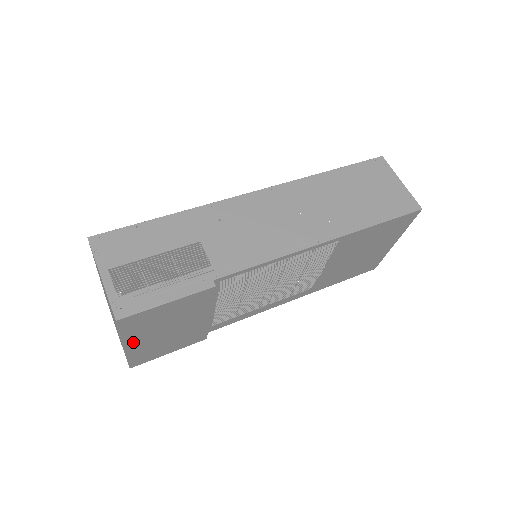
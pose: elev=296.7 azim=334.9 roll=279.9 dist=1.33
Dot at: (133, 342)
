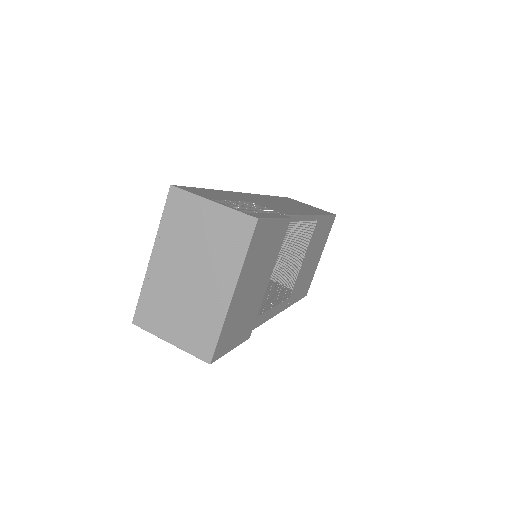
Dot at: (239, 287)
